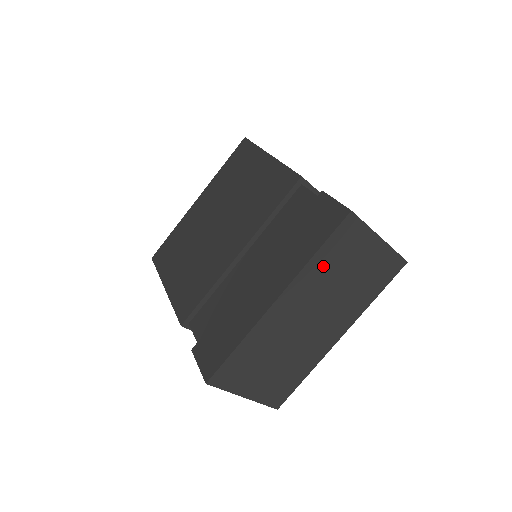
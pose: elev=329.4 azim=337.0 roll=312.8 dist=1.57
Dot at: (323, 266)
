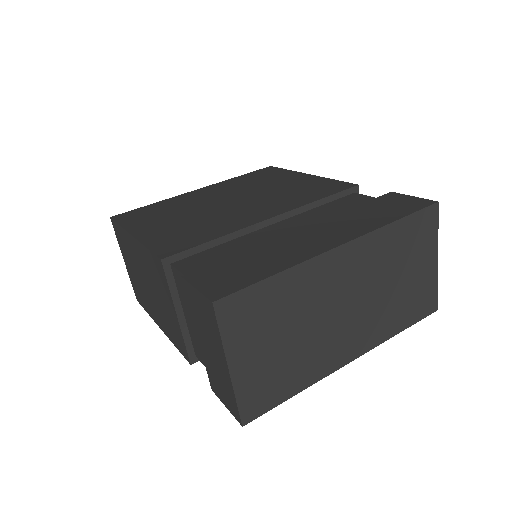
Dot at: (392, 243)
